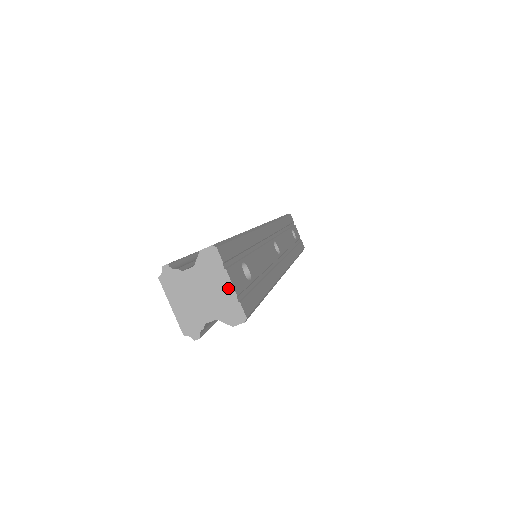
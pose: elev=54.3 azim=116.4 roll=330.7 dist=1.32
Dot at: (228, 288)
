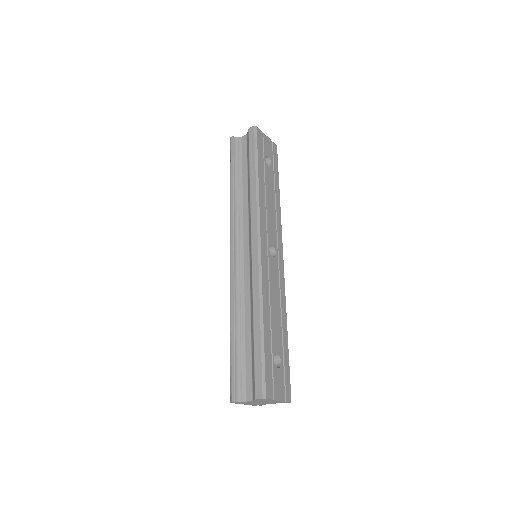
Dot at: (277, 401)
